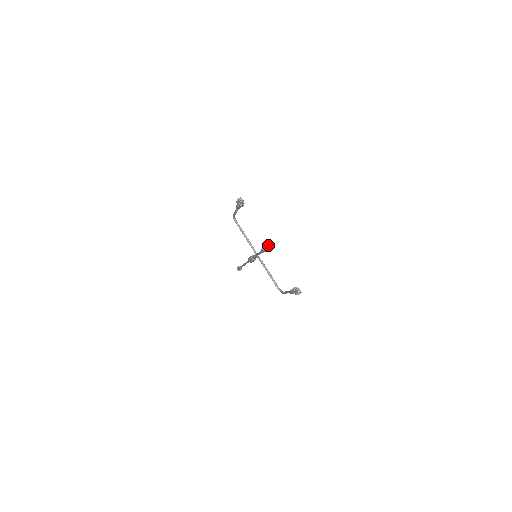
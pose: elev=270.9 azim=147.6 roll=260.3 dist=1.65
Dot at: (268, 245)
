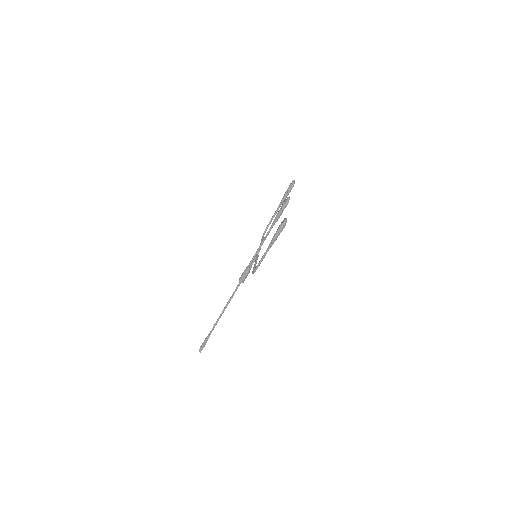
Dot at: occluded
